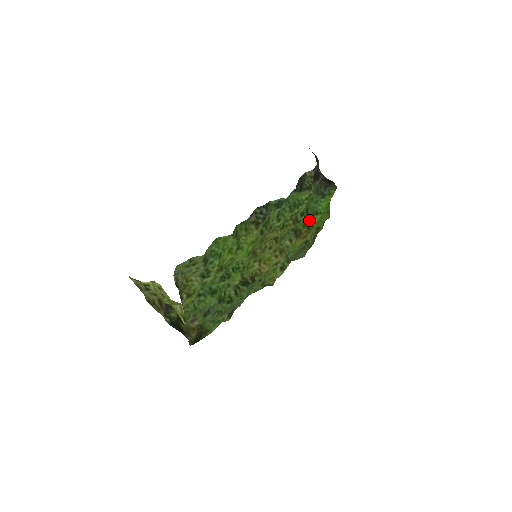
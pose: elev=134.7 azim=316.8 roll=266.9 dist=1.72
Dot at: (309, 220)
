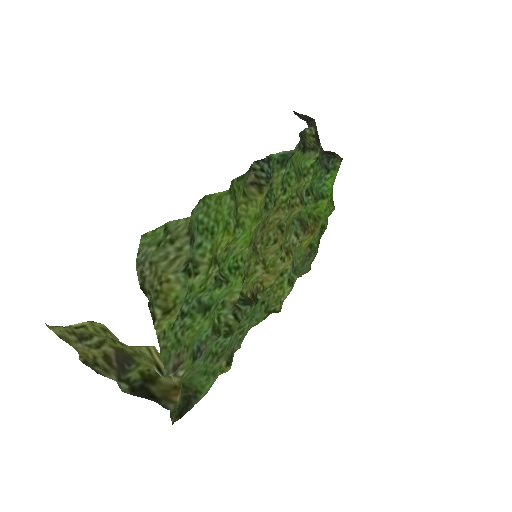
Dot at: (313, 209)
